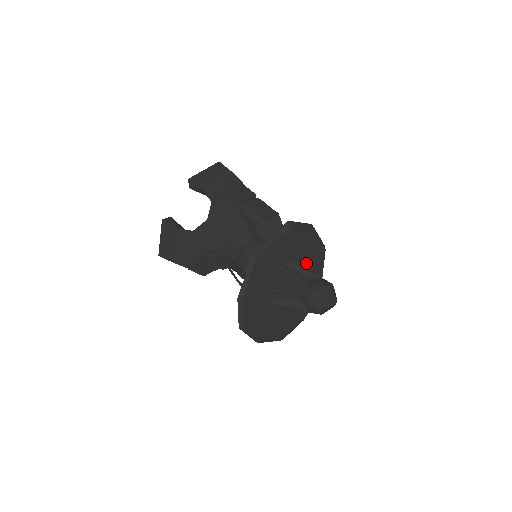
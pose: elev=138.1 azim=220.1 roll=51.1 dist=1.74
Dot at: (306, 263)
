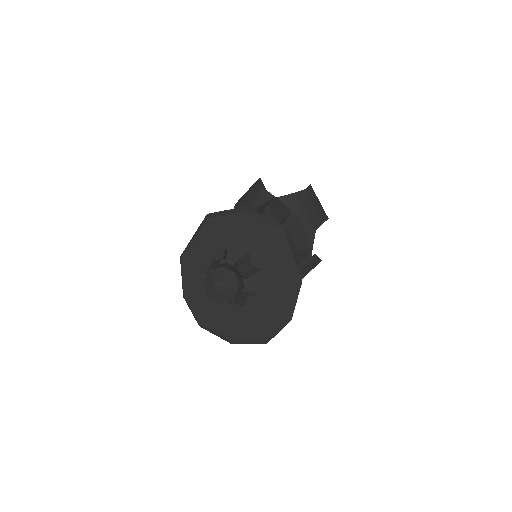
Dot at: (249, 250)
